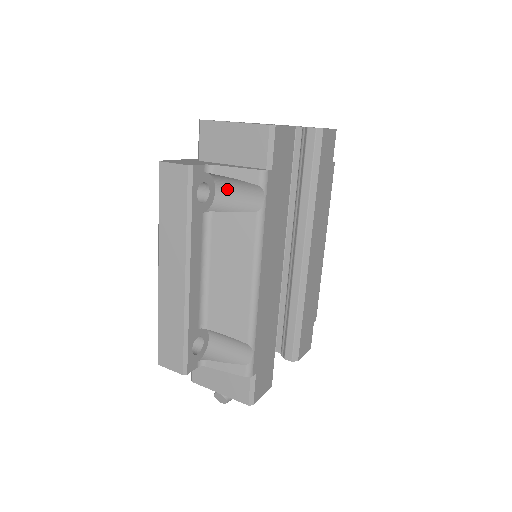
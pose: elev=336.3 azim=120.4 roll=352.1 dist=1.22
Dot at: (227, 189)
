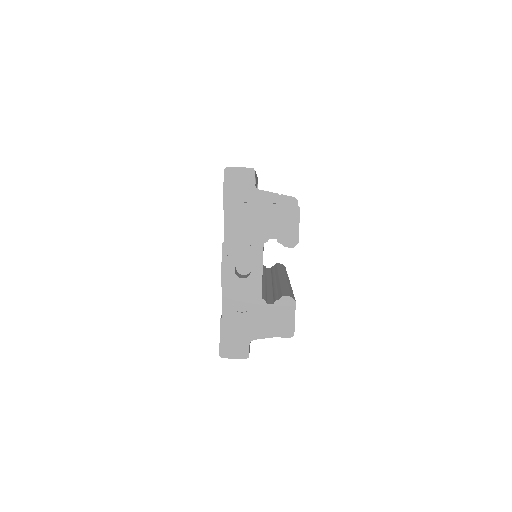
Dot at: occluded
